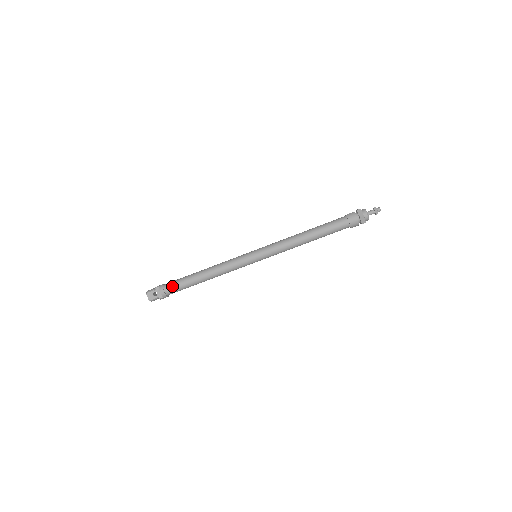
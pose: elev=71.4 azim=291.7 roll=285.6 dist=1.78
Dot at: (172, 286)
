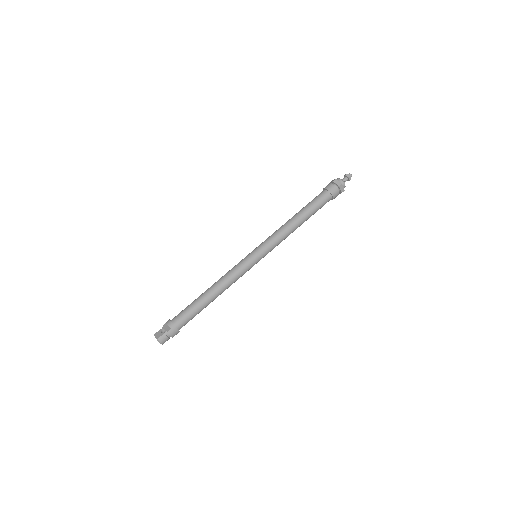
Dot at: (179, 314)
